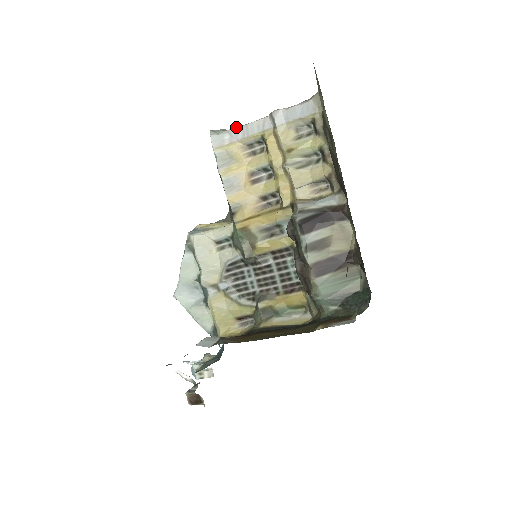
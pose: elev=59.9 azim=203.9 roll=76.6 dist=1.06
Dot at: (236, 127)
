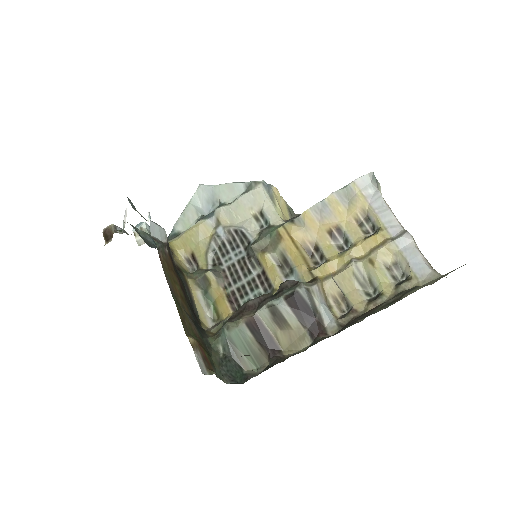
Dot at: occluded
